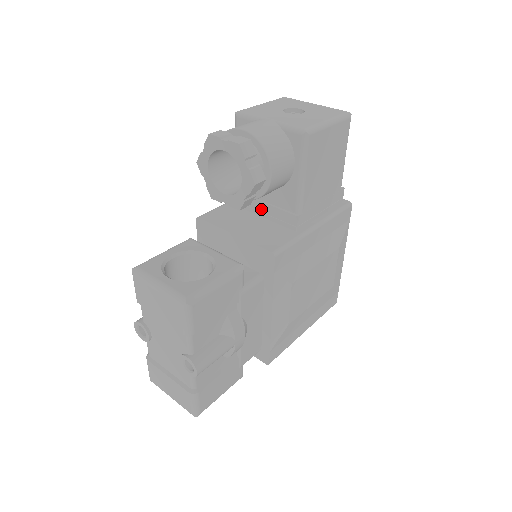
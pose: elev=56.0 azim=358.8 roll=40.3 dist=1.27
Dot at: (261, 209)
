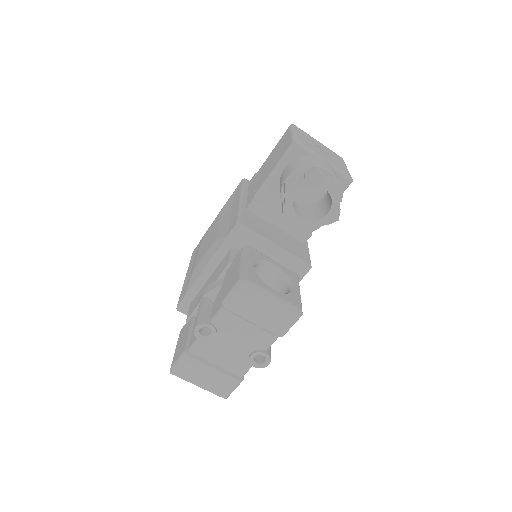
Dot at: (279, 221)
